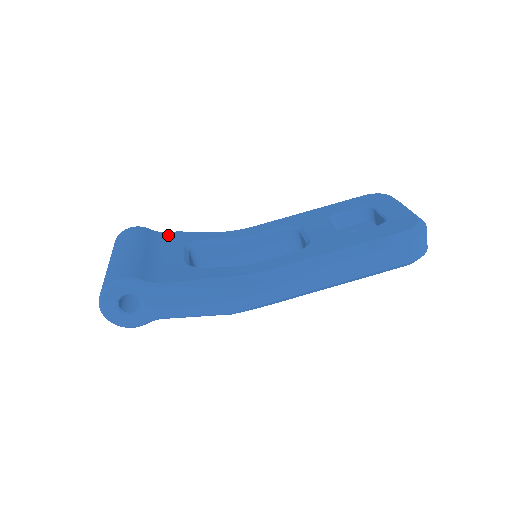
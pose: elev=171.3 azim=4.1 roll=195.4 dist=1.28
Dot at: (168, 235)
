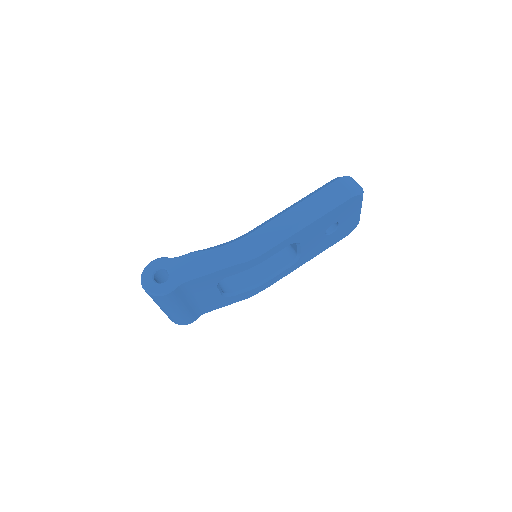
Dot at: occluded
